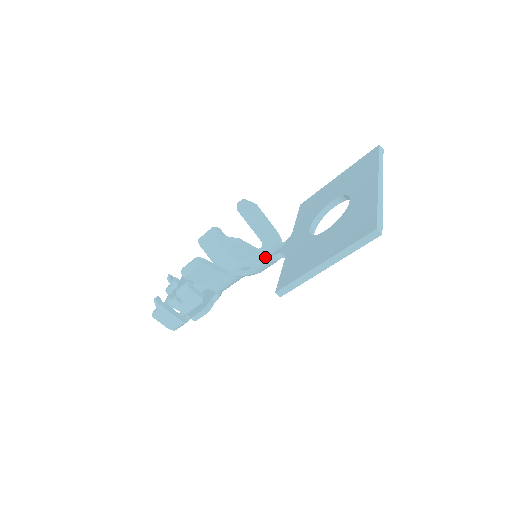
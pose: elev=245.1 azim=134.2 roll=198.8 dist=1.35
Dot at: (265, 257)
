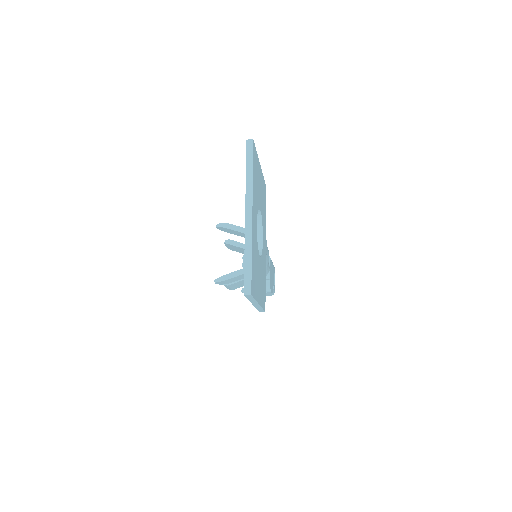
Dot at: occluded
